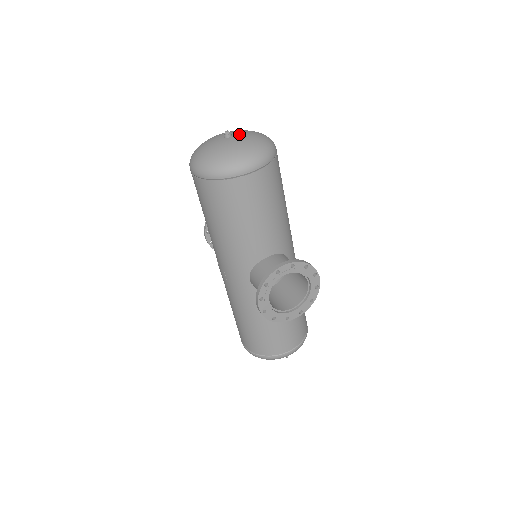
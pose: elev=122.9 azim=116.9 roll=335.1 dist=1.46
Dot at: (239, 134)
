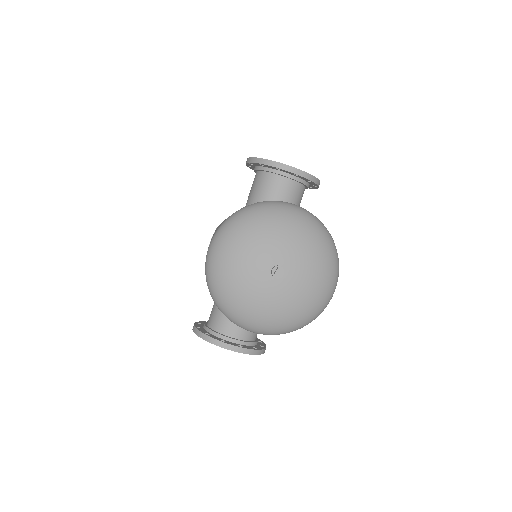
Dot at: (292, 282)
